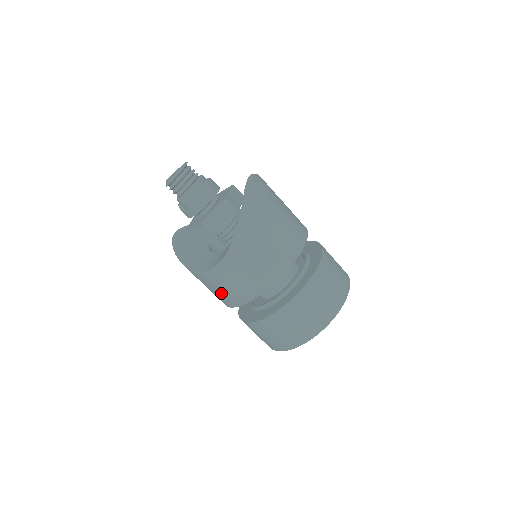
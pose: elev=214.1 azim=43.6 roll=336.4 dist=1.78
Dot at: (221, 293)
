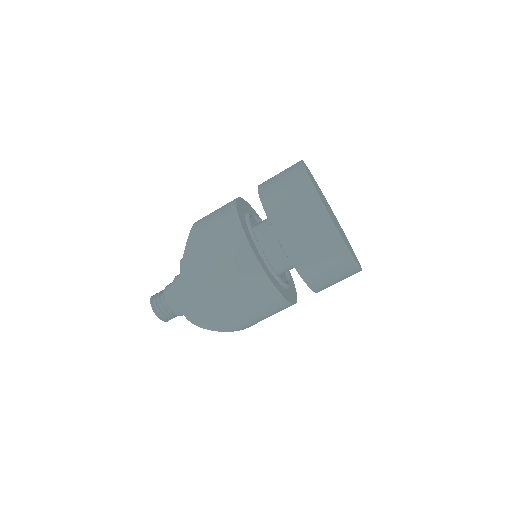
Dot at: occluded
